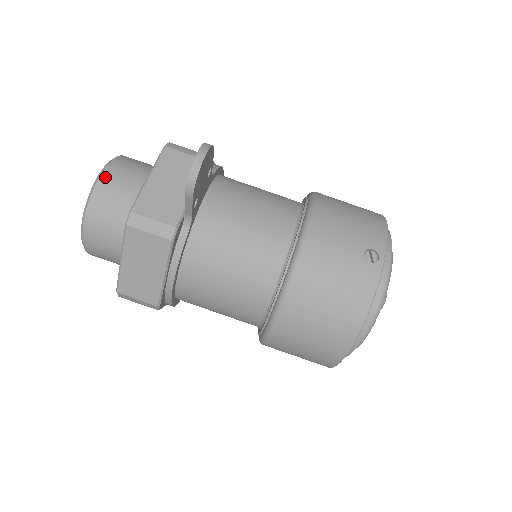
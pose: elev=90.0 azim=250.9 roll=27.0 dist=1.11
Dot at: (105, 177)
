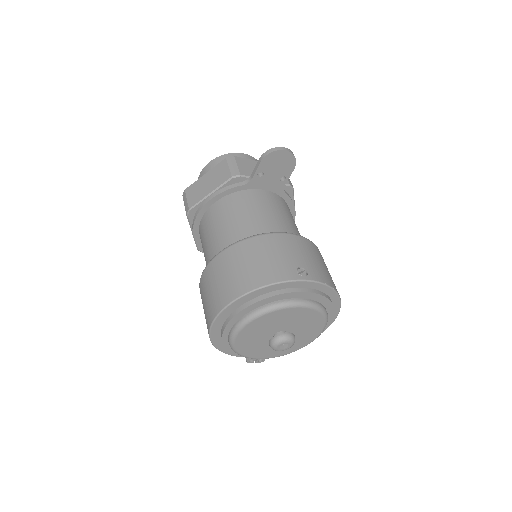
Dot at: (245, 155)
